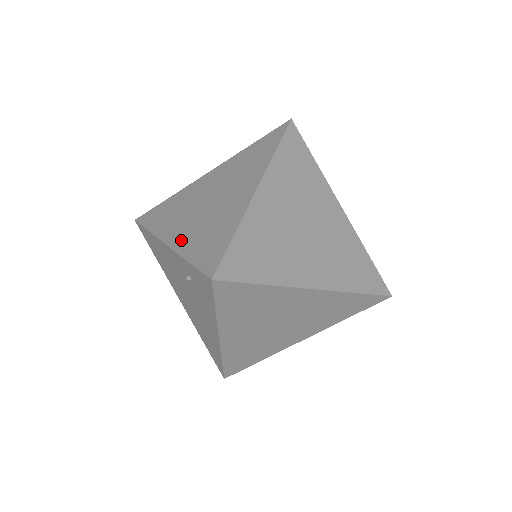
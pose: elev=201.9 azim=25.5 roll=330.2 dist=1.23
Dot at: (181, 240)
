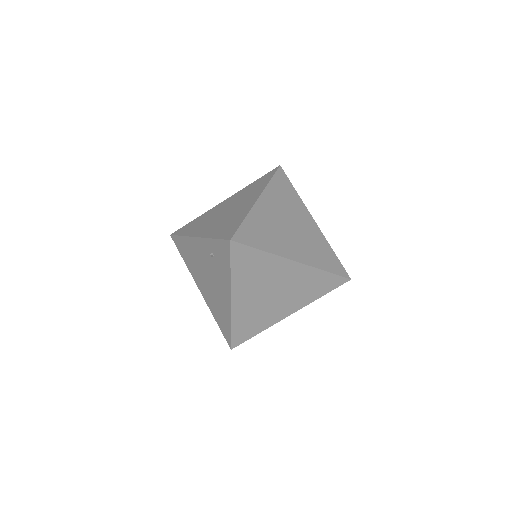
Dot at: (207, 232)
